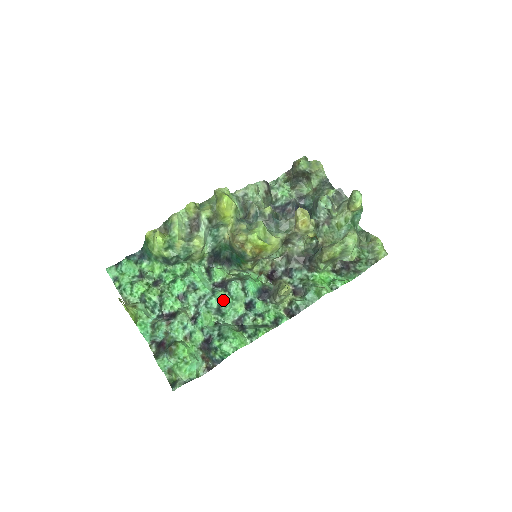
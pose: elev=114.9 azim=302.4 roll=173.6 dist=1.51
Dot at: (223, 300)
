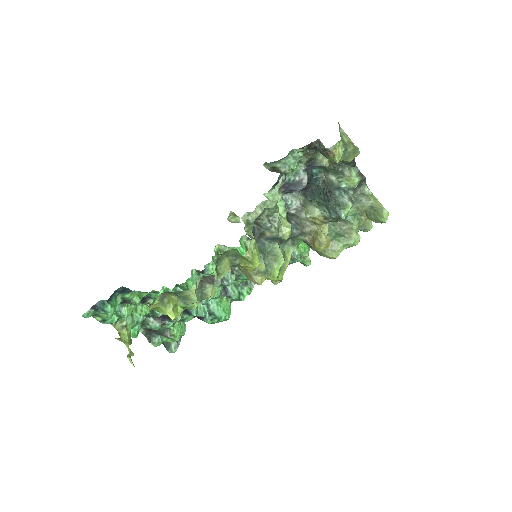
Dot at: (218, 297)
